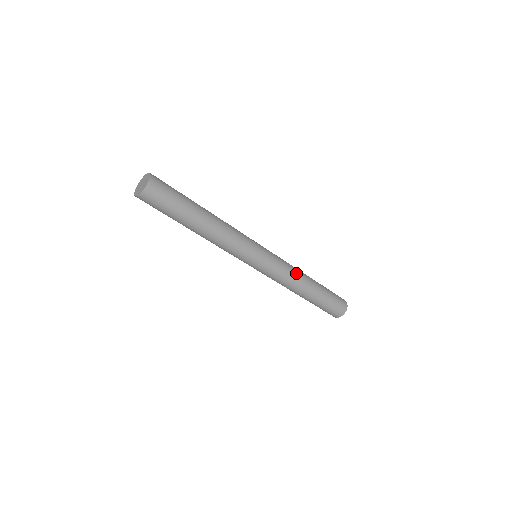
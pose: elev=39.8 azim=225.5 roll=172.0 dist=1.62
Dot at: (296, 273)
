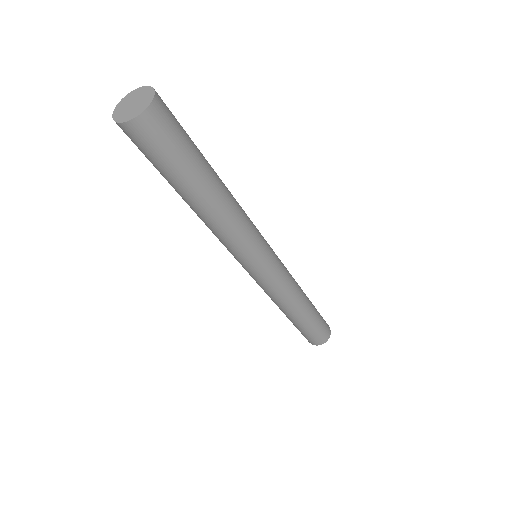
Dot at: (288, 299)
